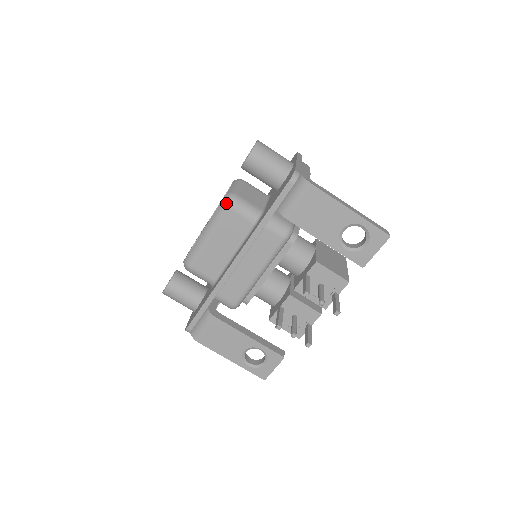
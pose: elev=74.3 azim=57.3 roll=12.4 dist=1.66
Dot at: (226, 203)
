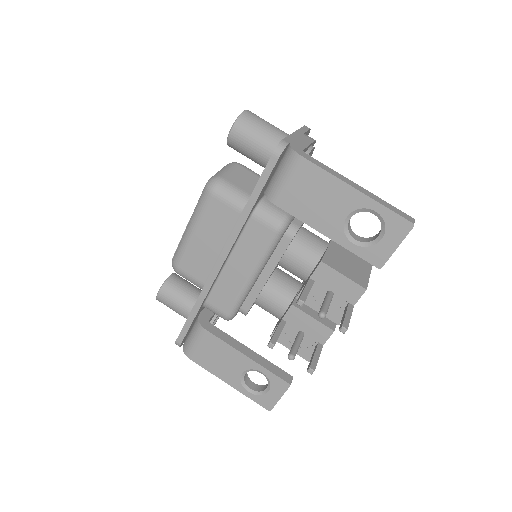
Dot at: (208, 188)
